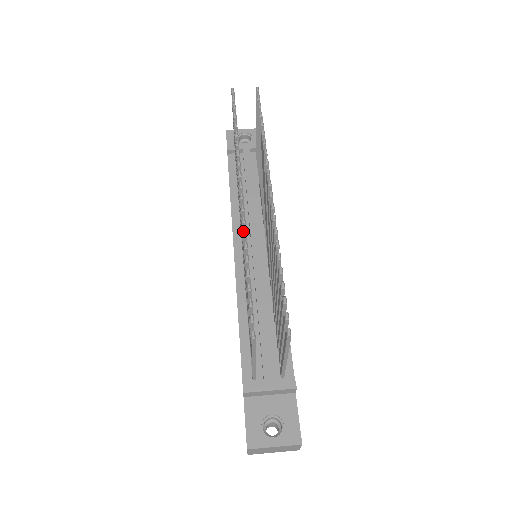
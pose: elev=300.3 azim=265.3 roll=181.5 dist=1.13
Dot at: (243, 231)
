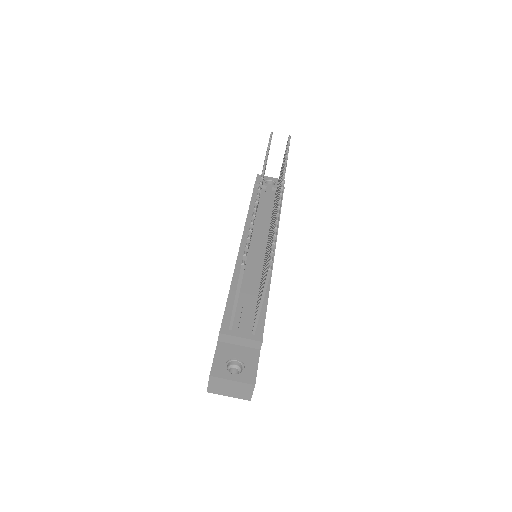
Dot at: (255, 206)
